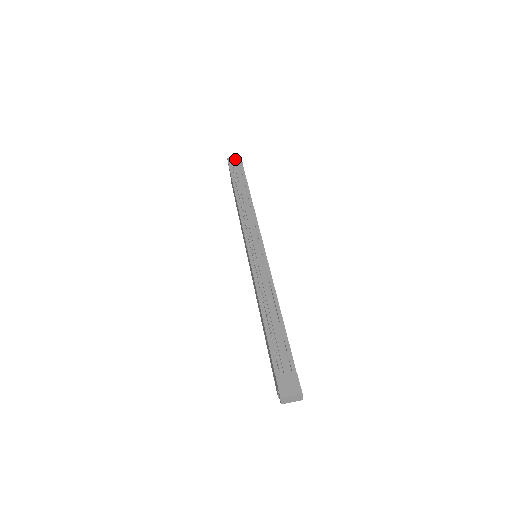
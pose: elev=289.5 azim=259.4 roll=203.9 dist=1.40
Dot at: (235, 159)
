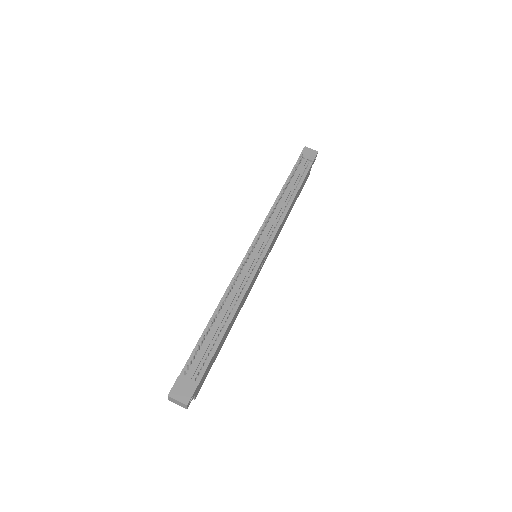
Dot at: (310, 152)
